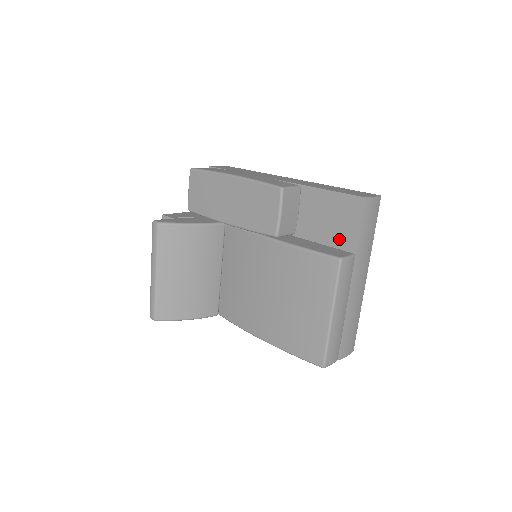
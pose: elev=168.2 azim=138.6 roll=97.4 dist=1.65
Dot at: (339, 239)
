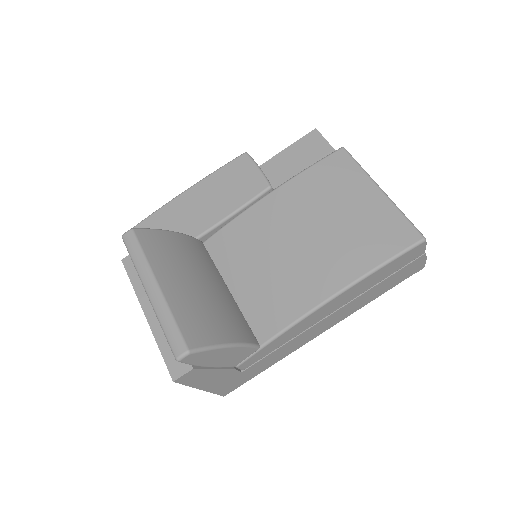
Dot at: occluded
